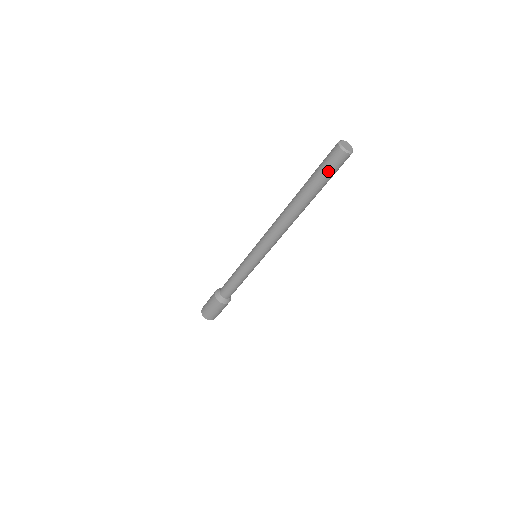
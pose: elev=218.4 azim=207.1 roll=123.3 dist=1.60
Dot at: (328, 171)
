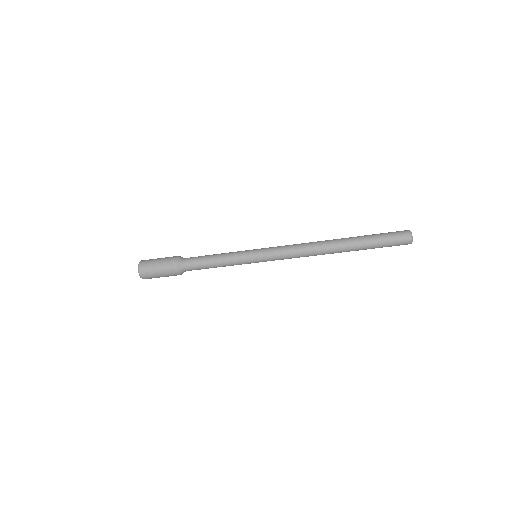
Dot at: (388, 246)
